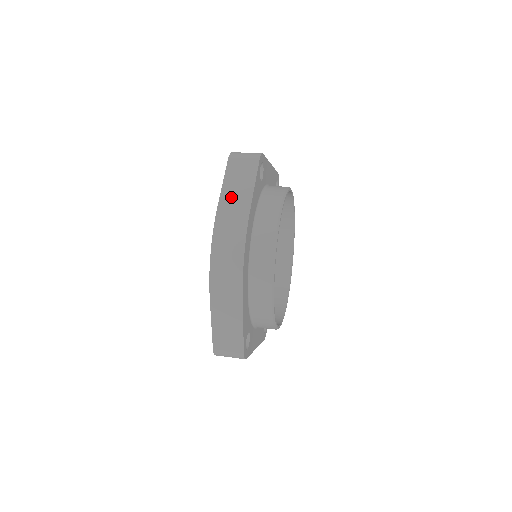
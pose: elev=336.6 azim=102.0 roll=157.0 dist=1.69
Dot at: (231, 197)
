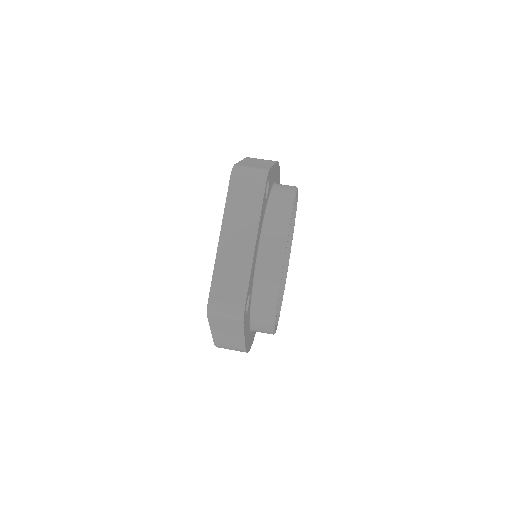
Dot at: (223, 338)
